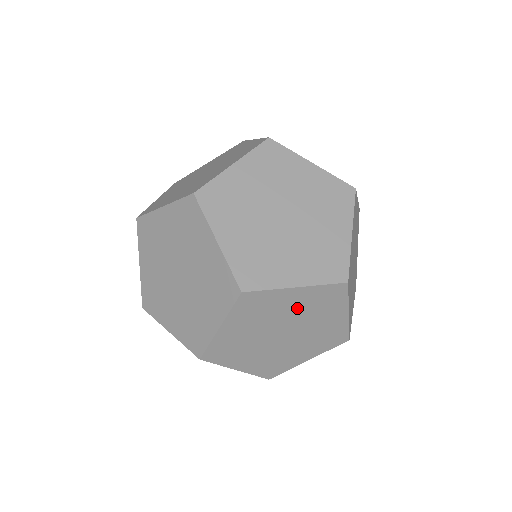
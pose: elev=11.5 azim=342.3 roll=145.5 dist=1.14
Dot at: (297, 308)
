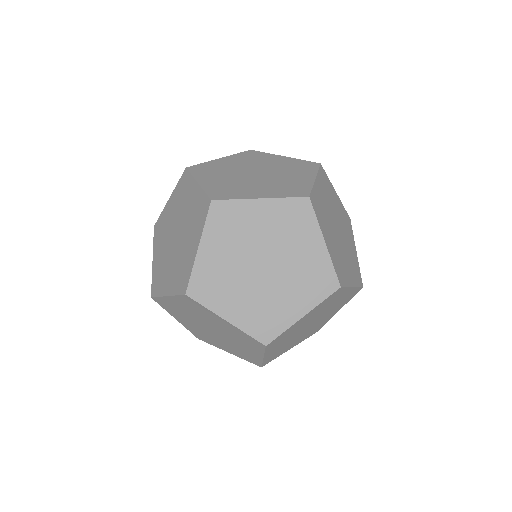
Dot at: (311, 316)
